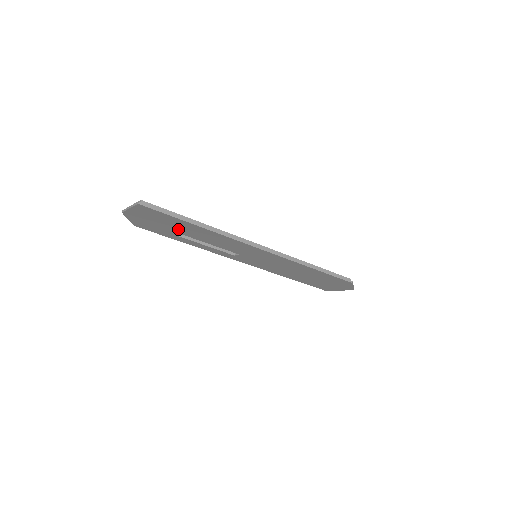
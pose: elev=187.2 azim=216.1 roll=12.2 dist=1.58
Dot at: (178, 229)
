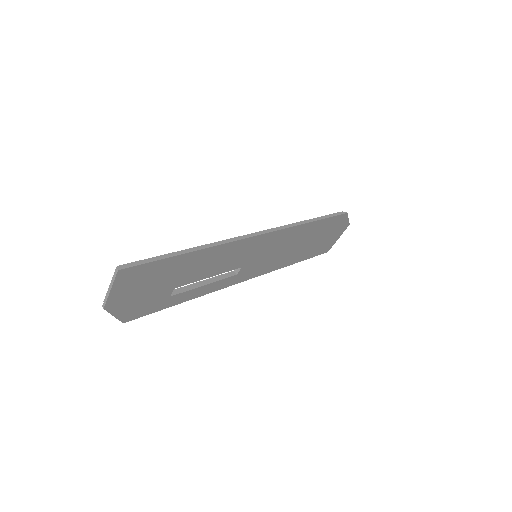
Dot at: (172, 281)
